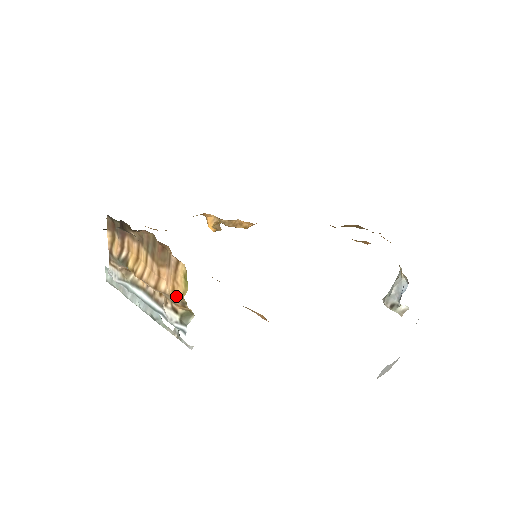
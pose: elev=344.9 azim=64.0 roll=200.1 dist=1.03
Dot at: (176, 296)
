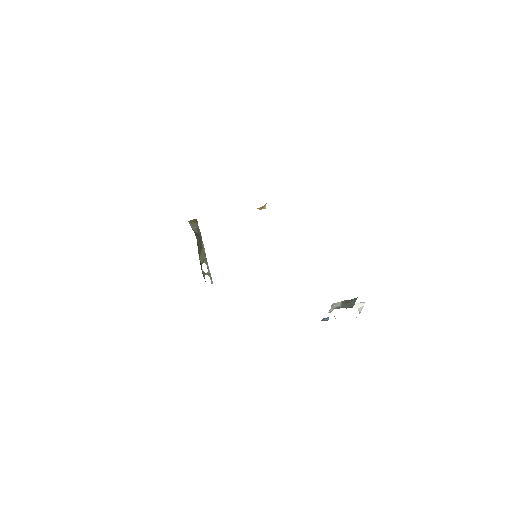
Dot at: occluded
